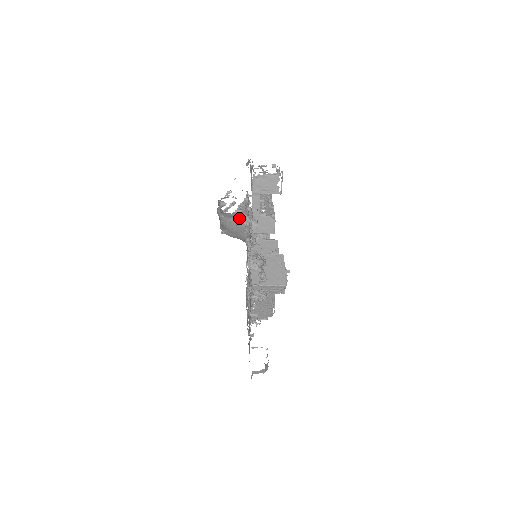
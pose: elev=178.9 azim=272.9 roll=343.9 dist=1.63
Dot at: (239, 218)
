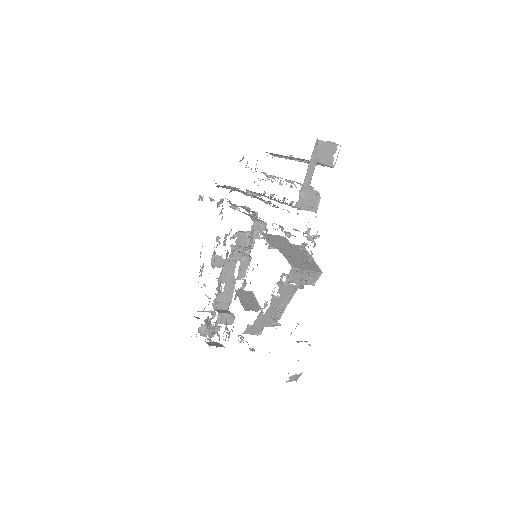
Dot at: (248, 207)
